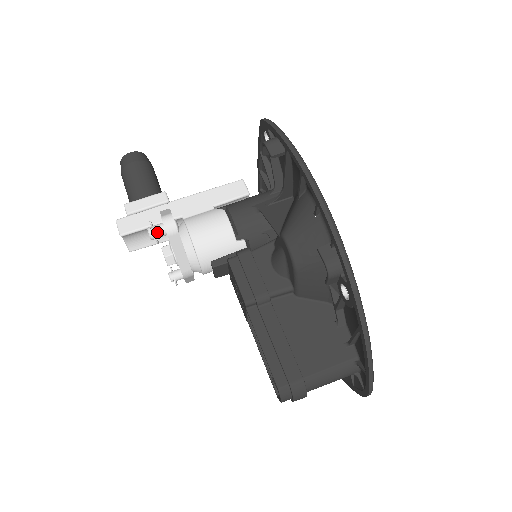
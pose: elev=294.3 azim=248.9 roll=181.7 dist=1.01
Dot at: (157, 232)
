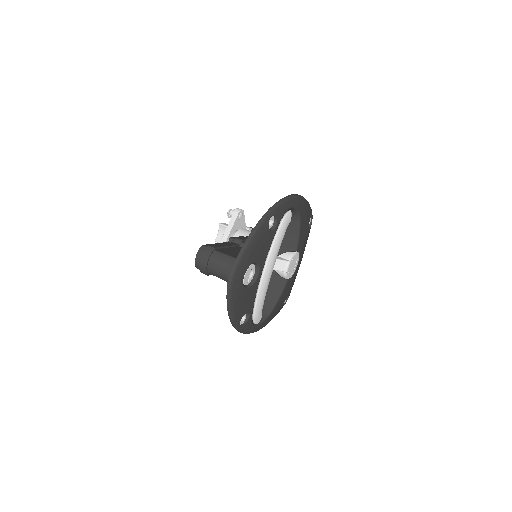
Dot at: (232, 211)
